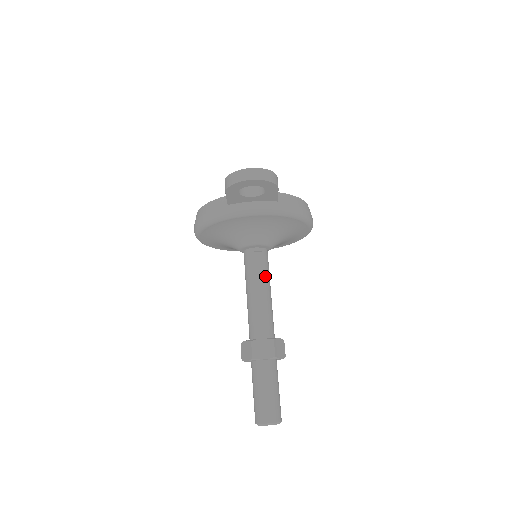
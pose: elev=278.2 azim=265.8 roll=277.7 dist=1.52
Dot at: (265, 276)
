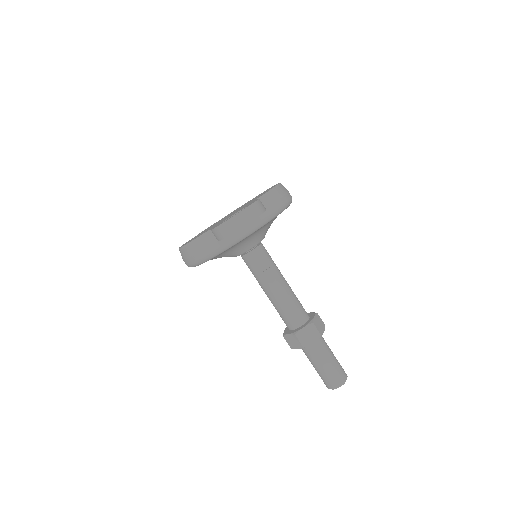
Dot at: (274, 270)
